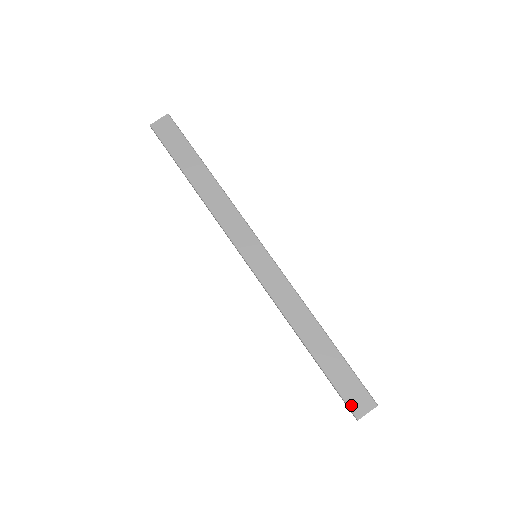
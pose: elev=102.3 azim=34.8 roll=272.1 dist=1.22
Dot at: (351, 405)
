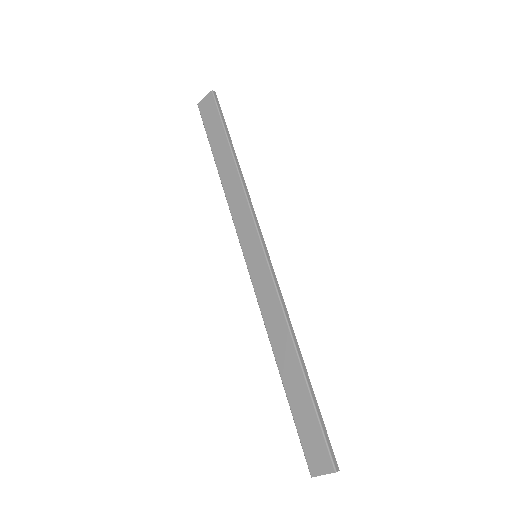
Dot at: (308, 457)
